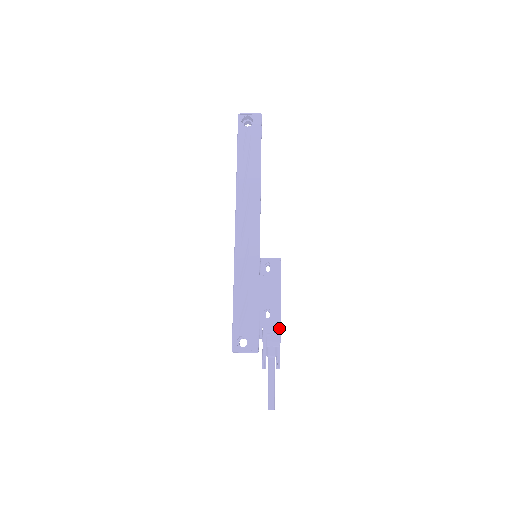
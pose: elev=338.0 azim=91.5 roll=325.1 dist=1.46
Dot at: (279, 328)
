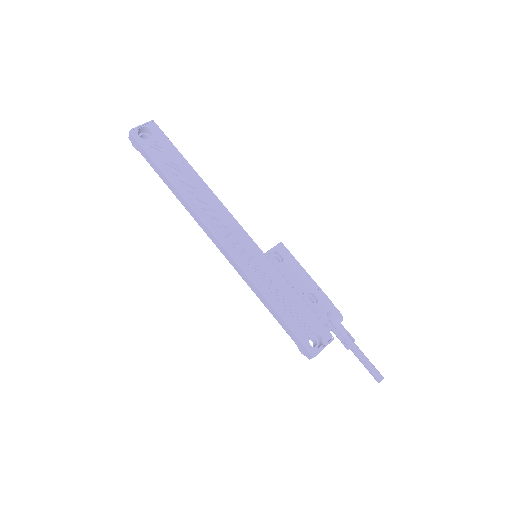
Dot at: (331, 303)
